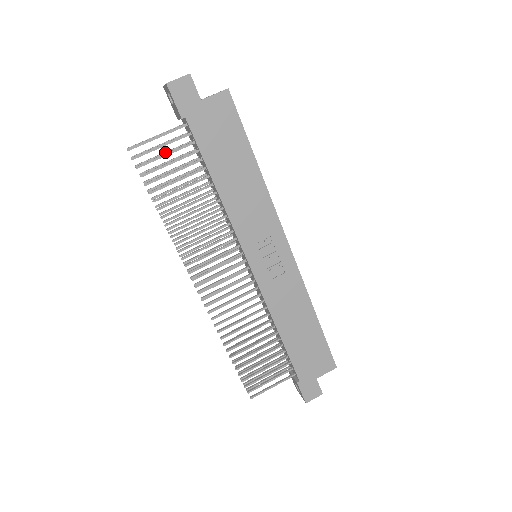
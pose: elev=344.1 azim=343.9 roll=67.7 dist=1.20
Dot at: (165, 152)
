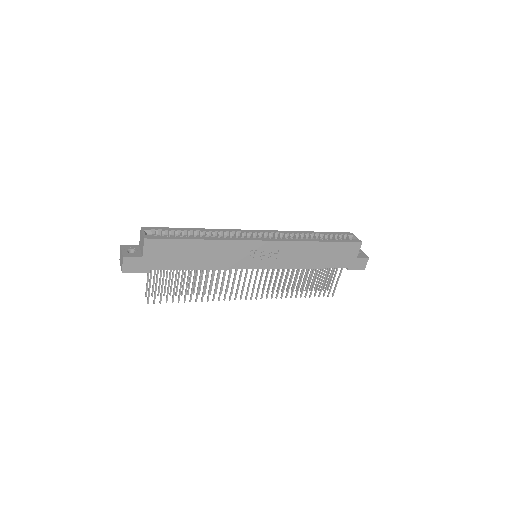
Dot at: (160, 278)
